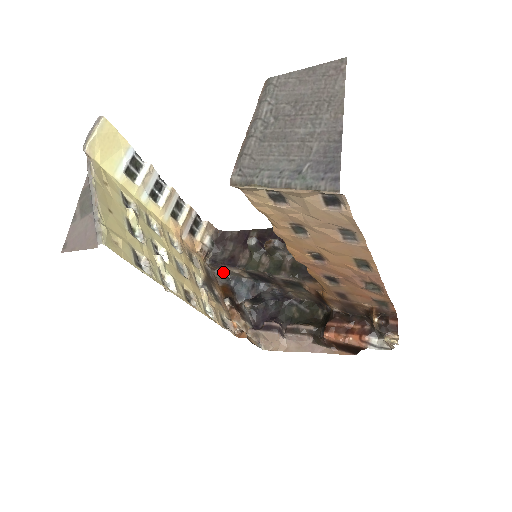
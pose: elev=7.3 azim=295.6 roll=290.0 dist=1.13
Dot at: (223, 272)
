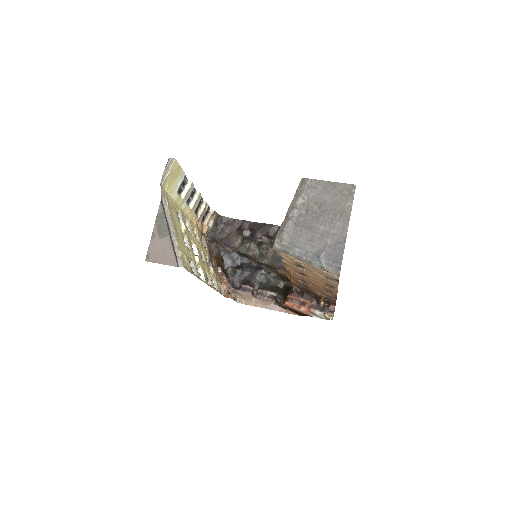
Dot at: (217, 245)
